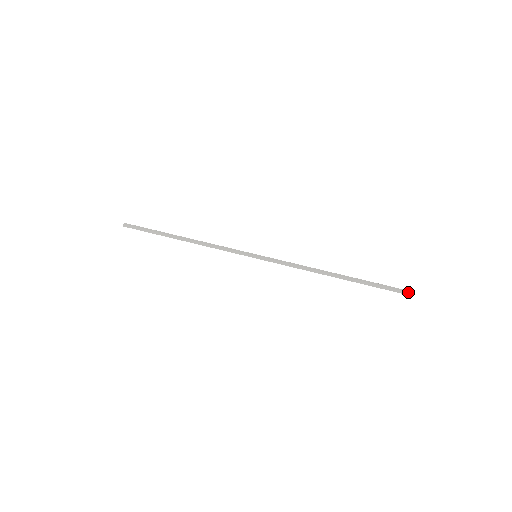
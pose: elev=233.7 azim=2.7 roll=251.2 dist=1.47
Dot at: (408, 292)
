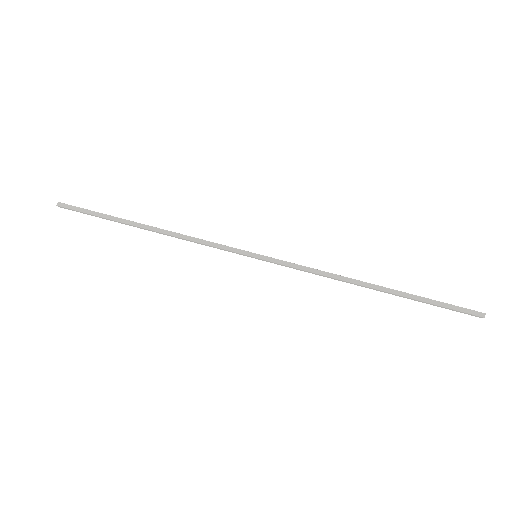
Dot at: (481, 316)
